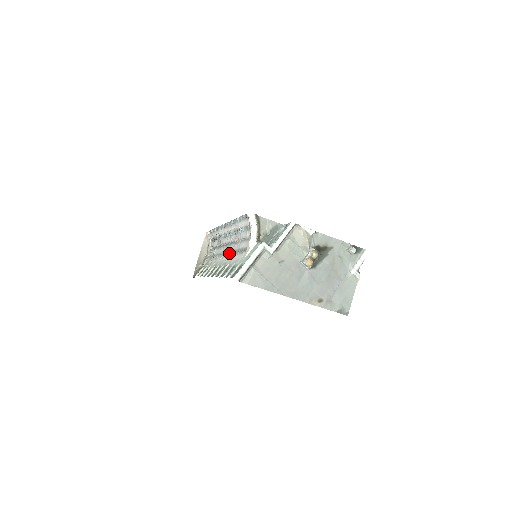
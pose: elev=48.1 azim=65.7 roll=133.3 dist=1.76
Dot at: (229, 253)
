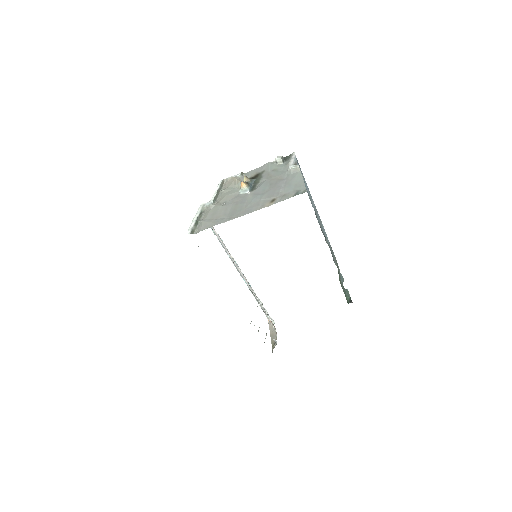
Dot at: occluded
